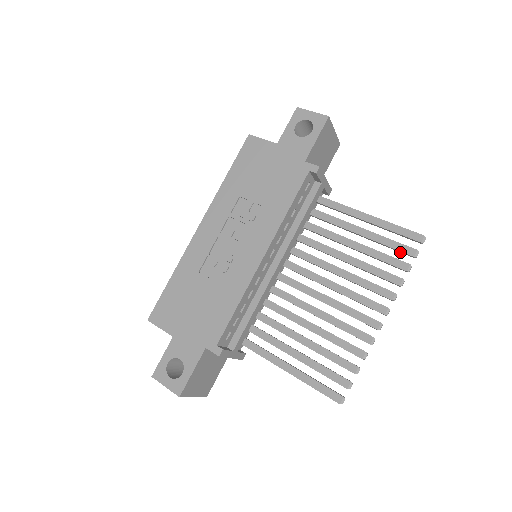
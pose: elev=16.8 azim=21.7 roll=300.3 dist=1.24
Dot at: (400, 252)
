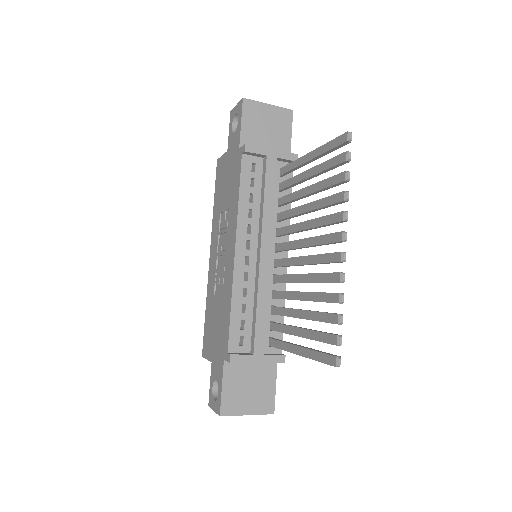
Dot at: occluded
